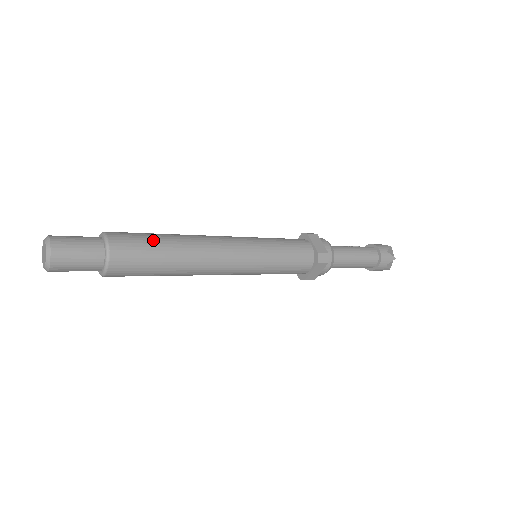
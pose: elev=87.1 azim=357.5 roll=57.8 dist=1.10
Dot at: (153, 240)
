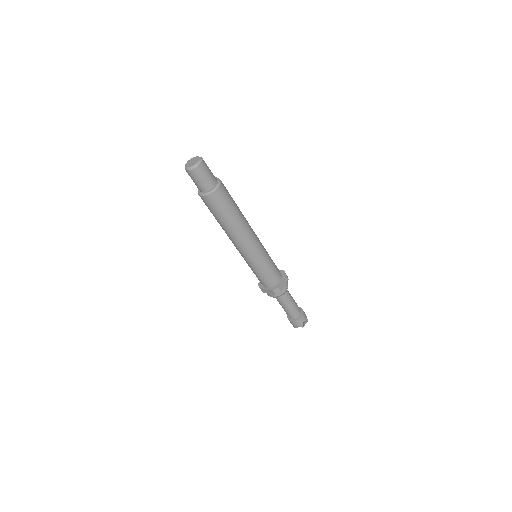
Dot at: (232, 206)
